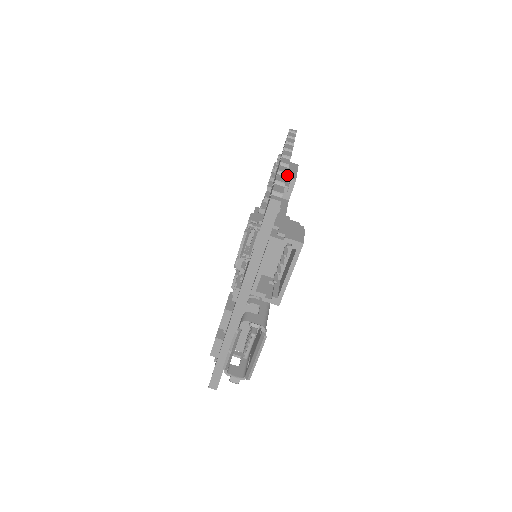
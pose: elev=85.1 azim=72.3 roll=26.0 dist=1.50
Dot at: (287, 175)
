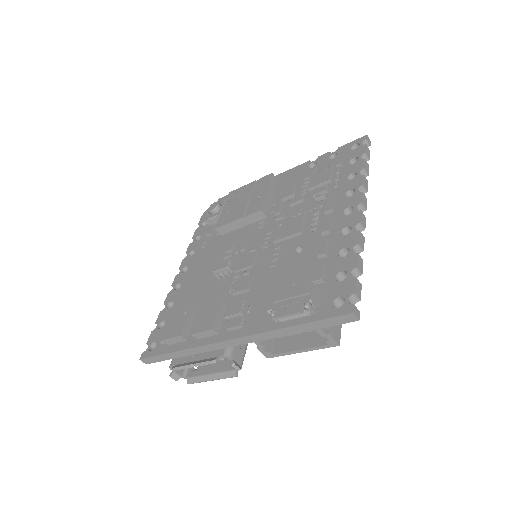
Dot at: occluded
